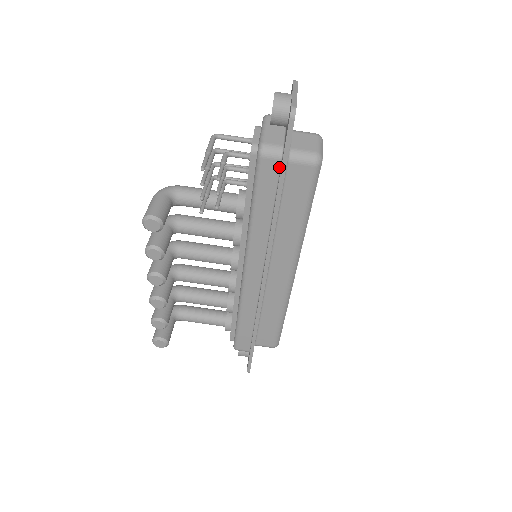
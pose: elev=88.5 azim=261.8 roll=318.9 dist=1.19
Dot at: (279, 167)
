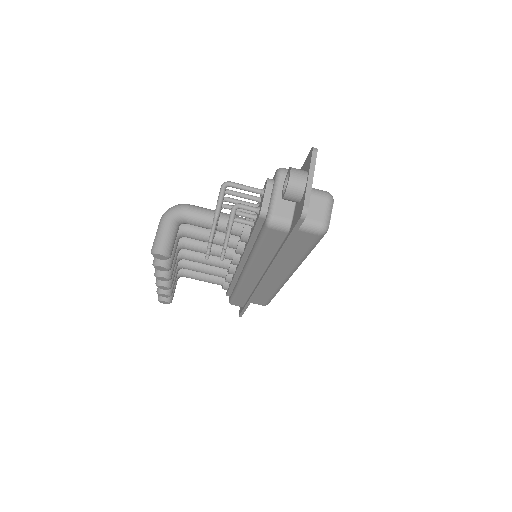
Dot at: (285, 235)
